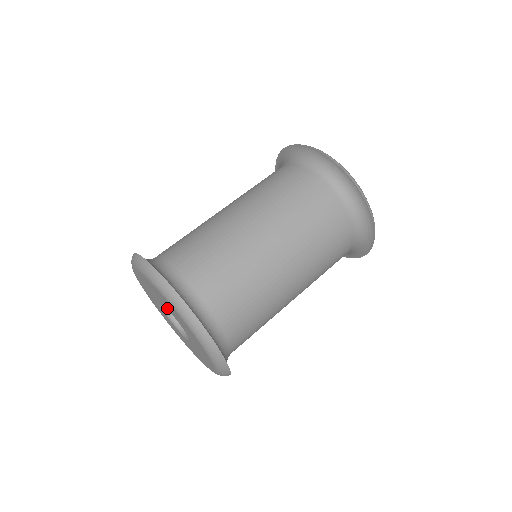
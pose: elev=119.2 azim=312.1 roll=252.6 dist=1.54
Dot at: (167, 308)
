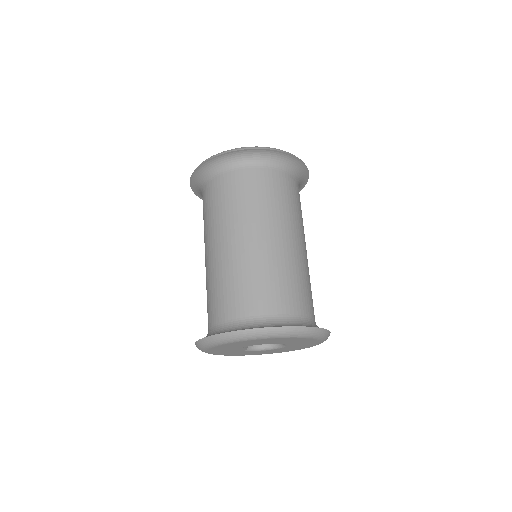
Dot at: occluded
